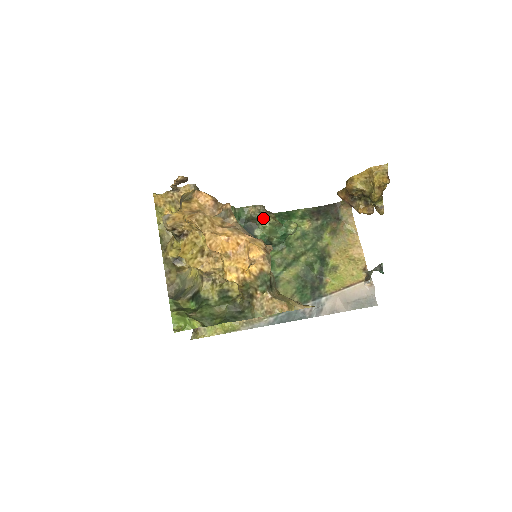
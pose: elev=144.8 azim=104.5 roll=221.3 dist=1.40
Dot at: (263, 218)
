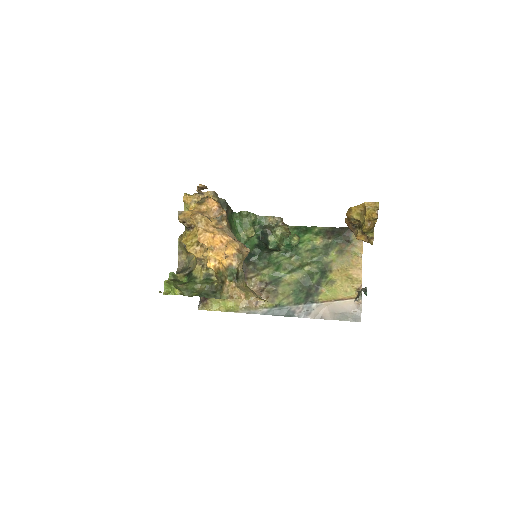
Dot at: (277, 228)
